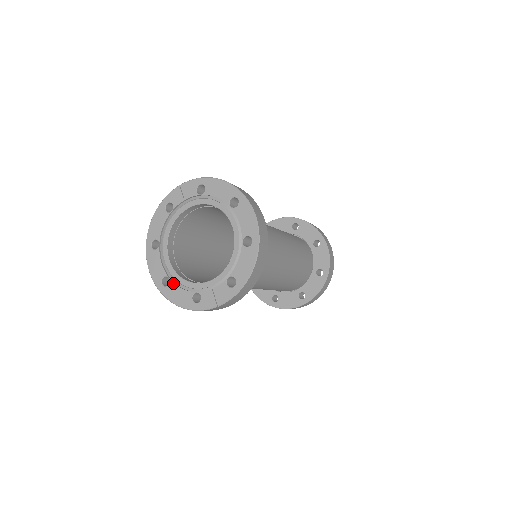
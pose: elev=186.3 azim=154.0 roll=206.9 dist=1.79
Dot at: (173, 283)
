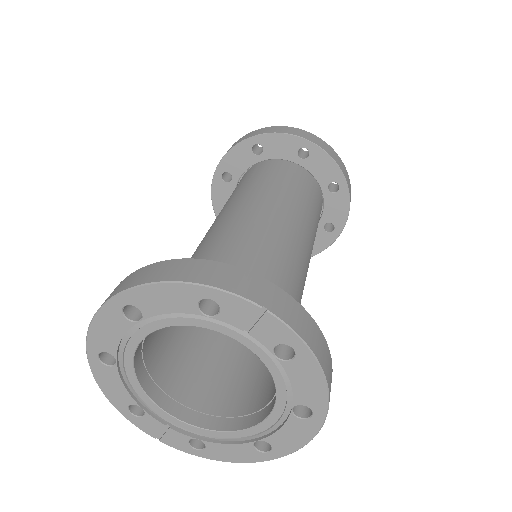
Dot at: (117, 372)
